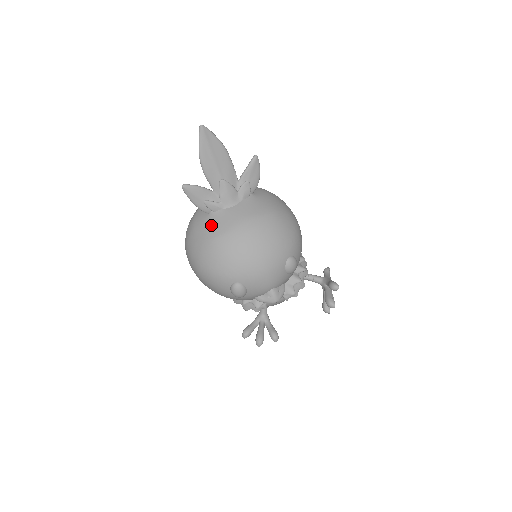
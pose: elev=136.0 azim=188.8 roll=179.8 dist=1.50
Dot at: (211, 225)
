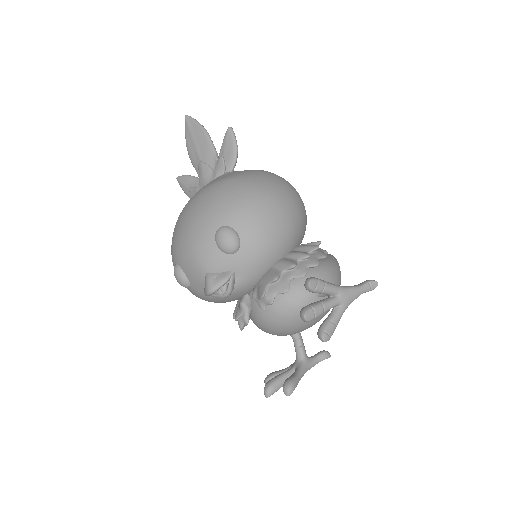
Dot at: occluded
